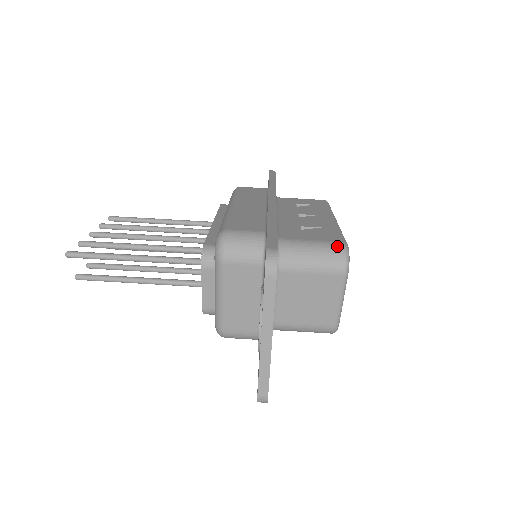
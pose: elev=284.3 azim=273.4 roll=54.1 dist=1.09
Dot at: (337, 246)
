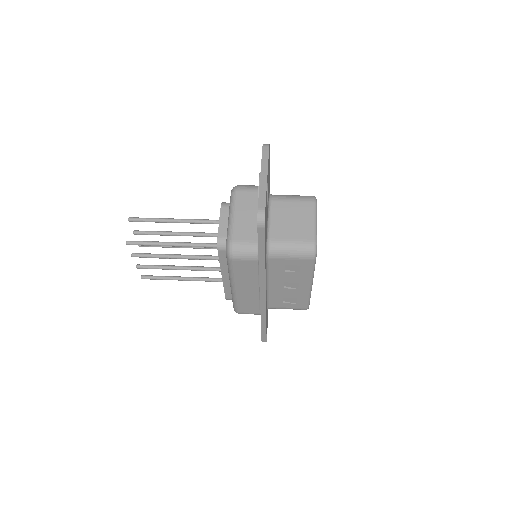
Dot at: occluded
